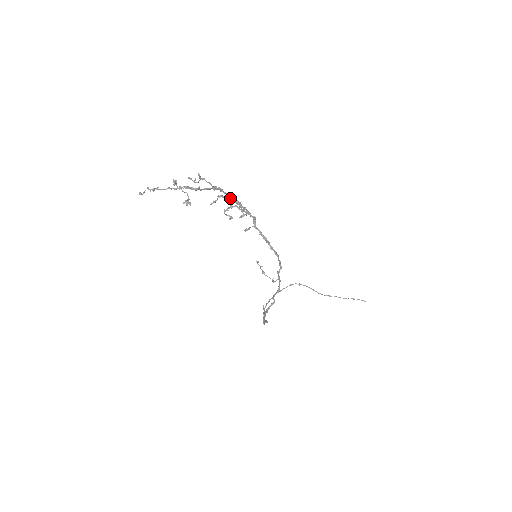
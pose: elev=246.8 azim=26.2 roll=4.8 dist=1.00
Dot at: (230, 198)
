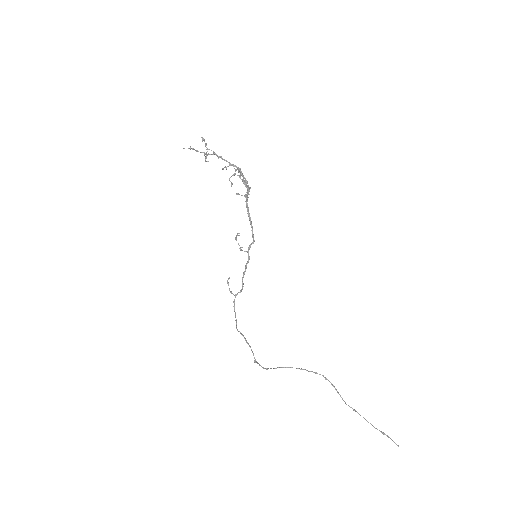
Dot at: occluded
